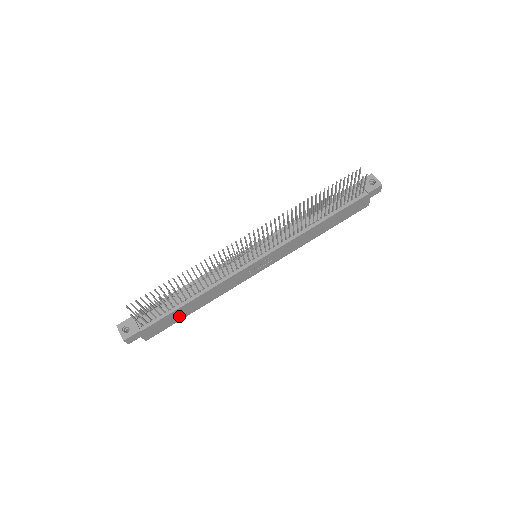
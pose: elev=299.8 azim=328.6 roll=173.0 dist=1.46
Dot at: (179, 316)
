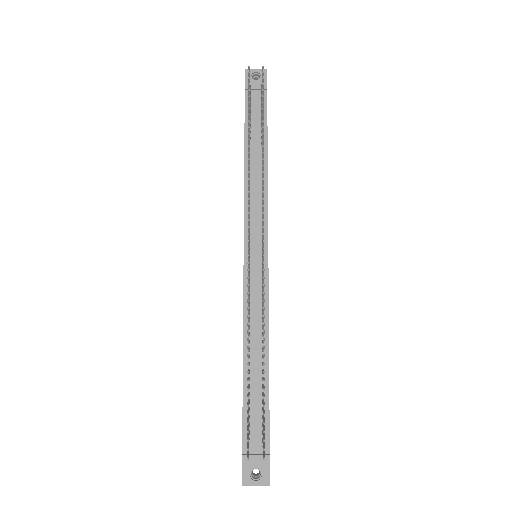
Dot at: occluded
